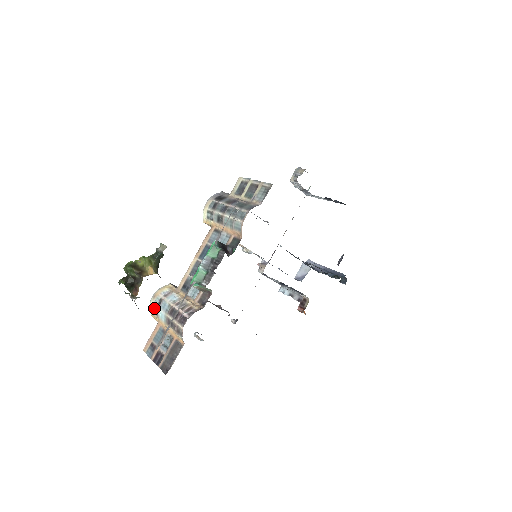
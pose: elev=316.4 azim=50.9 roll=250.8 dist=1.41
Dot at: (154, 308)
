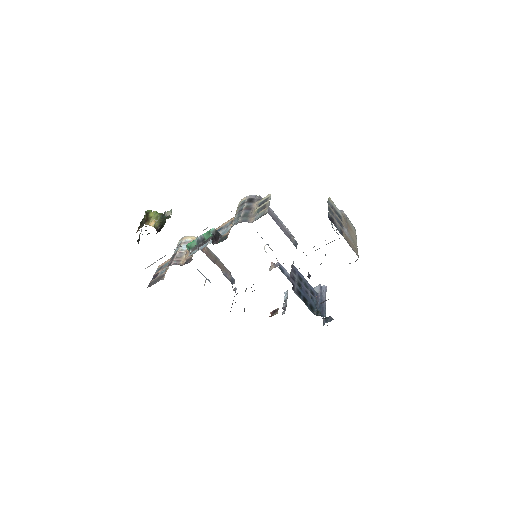
Dot at: occluded
